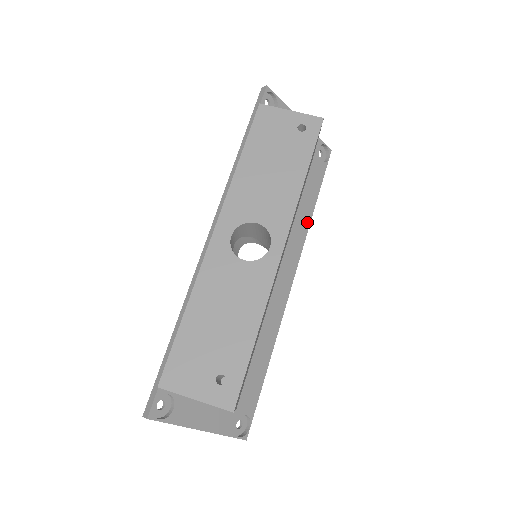
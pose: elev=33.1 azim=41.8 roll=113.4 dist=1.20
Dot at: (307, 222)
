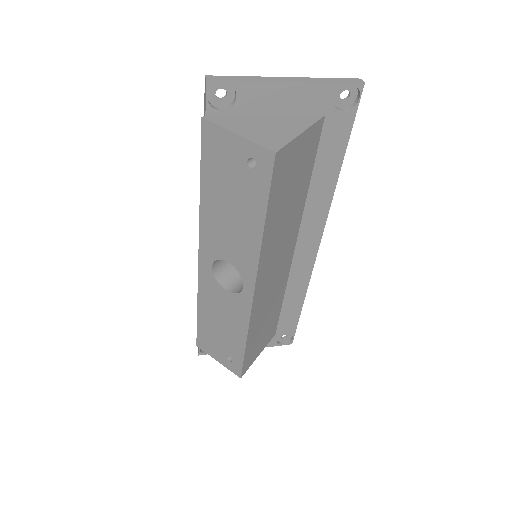
Dot at: (329, 191)
